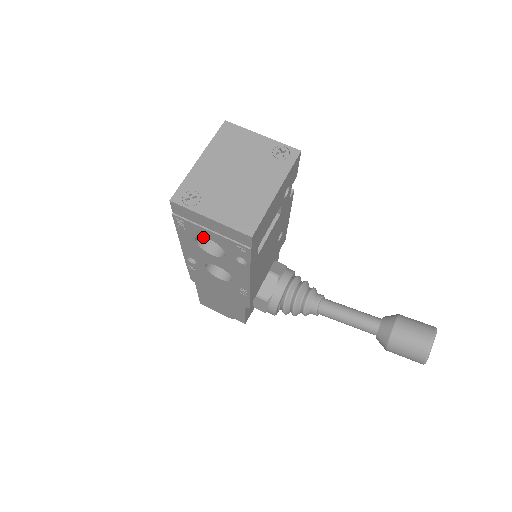
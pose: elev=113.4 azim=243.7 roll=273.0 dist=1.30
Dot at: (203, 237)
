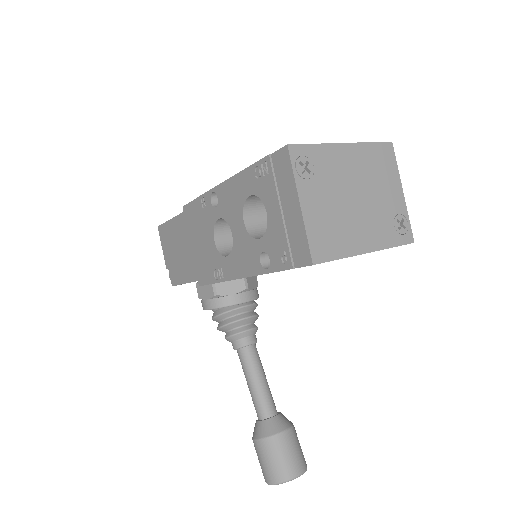
Dot at: (256, 200)
